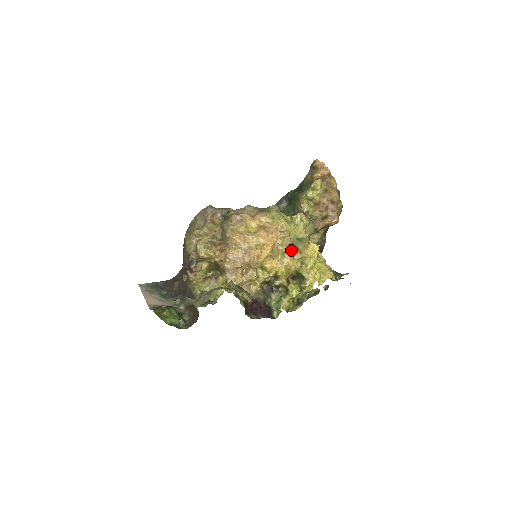
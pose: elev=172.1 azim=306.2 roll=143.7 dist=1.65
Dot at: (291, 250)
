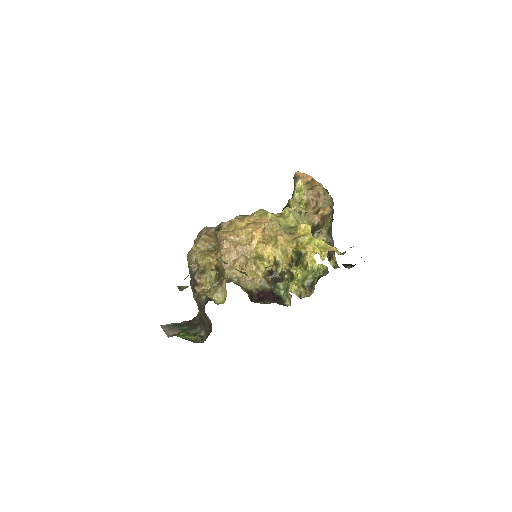
Dot at: (283, 234)
